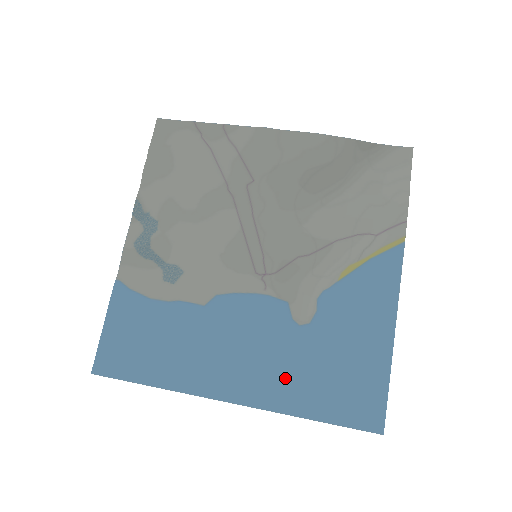
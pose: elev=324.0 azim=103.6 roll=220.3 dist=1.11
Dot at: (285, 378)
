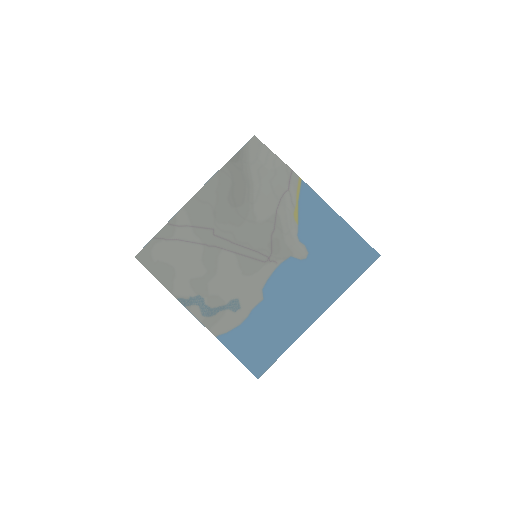
Dot at: (326, 283)
